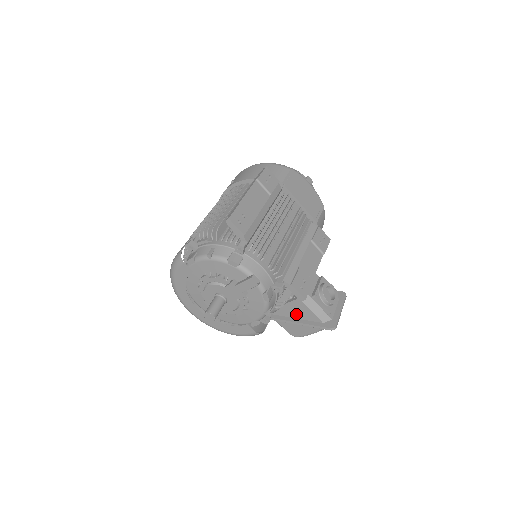
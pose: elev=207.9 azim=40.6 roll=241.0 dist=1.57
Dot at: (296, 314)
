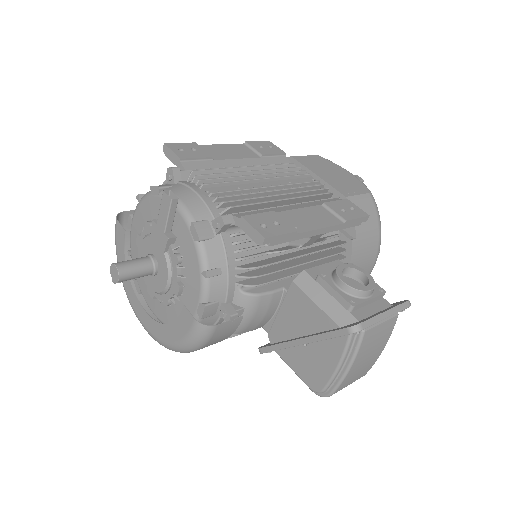
Dot at: (300, 325)
